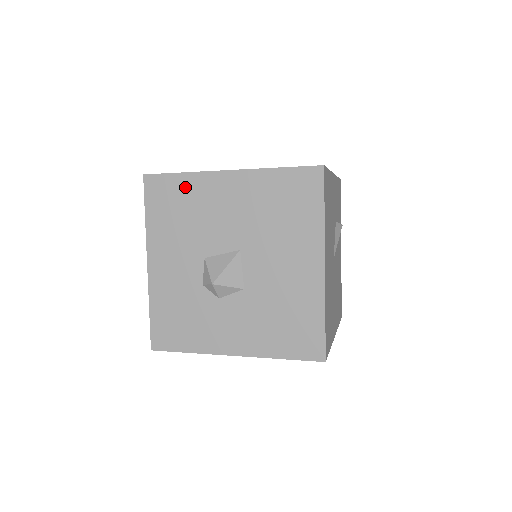
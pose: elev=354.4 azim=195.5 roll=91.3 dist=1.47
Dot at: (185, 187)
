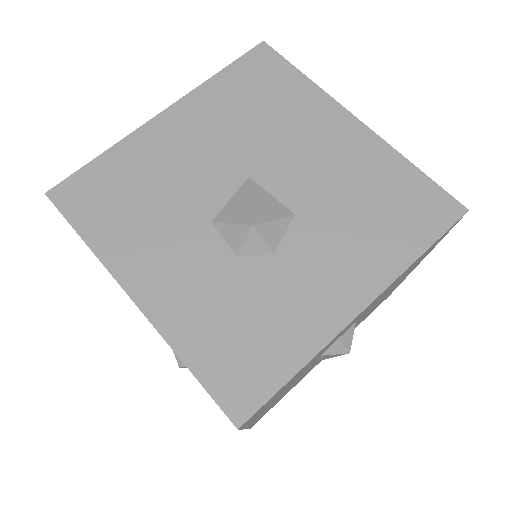
Dot at: (118, 165)
